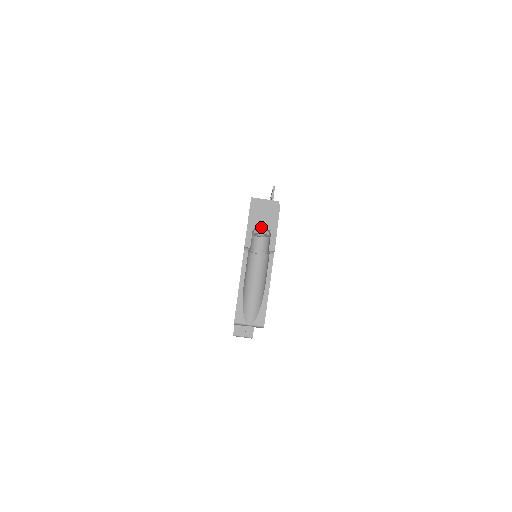
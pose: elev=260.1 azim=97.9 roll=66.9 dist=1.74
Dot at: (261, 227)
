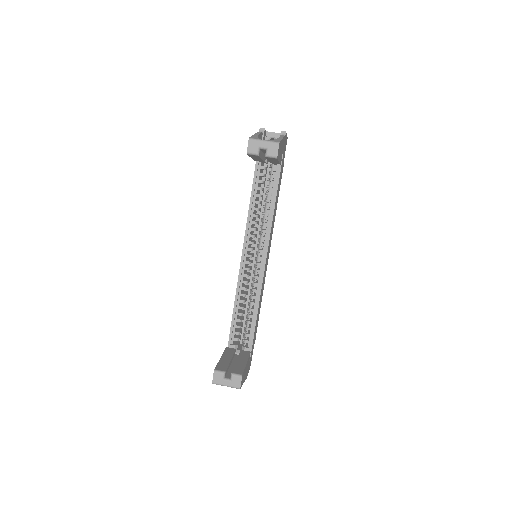
Dot at: (273, 132)
